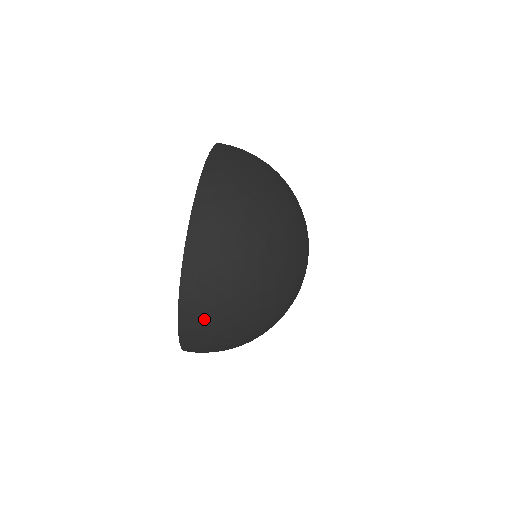
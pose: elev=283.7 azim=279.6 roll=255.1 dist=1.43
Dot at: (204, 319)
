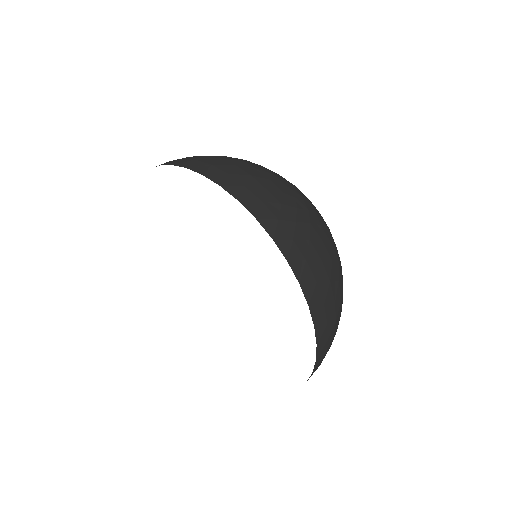
Dot at: (323, 283)
